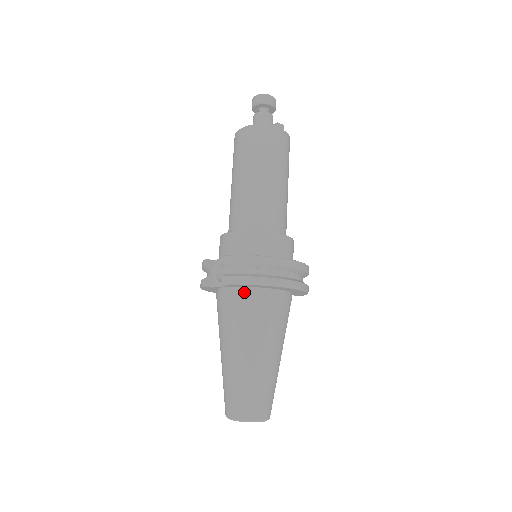
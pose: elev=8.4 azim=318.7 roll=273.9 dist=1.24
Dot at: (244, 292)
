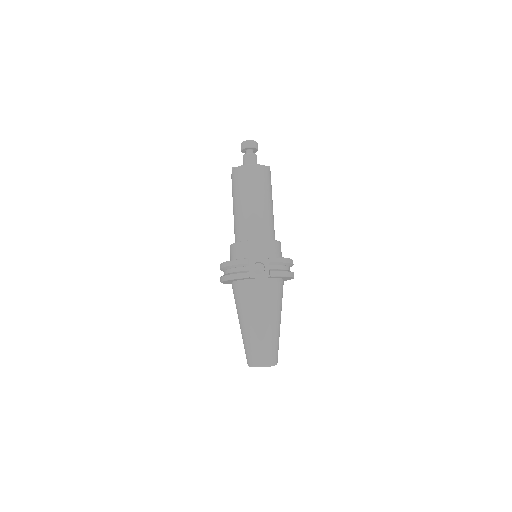
Dot at: (275, 281)
